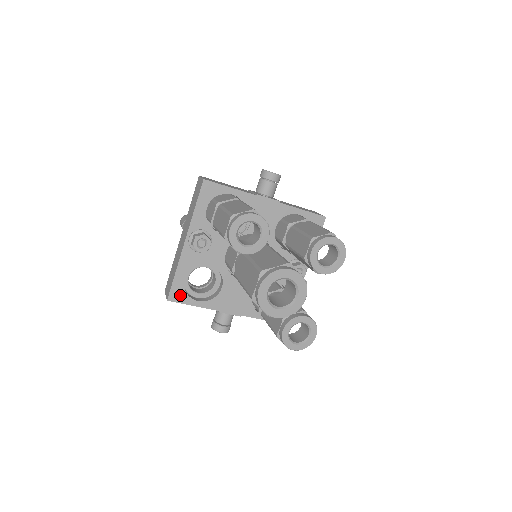
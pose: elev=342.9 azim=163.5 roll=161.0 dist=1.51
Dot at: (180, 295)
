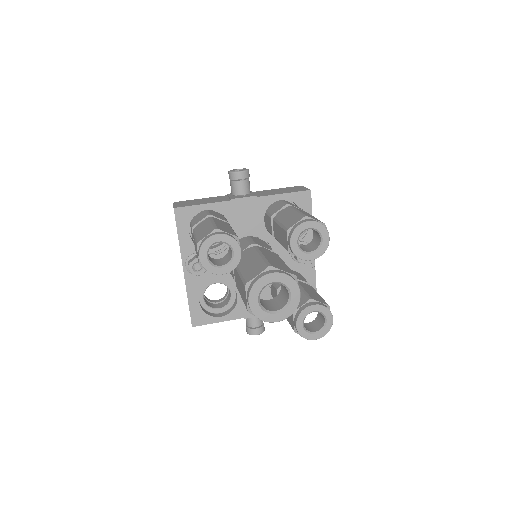
Dot at: (202, 318)
